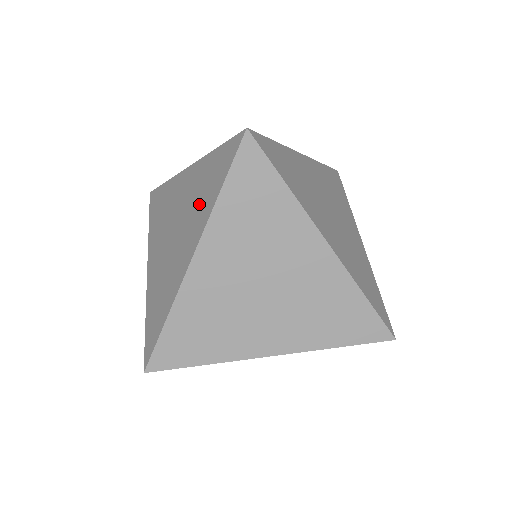
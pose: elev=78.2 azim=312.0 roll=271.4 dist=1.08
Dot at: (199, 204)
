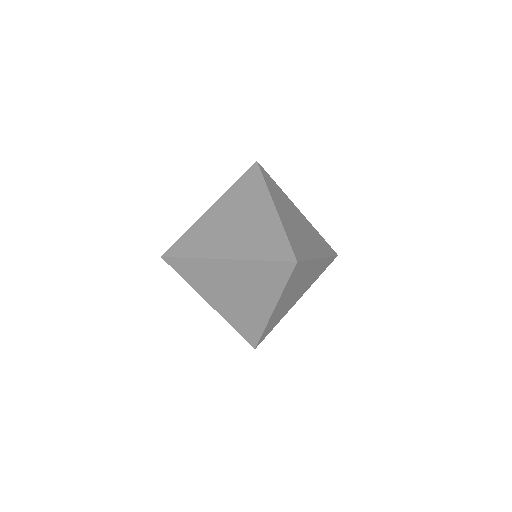
Dot at: occluded
